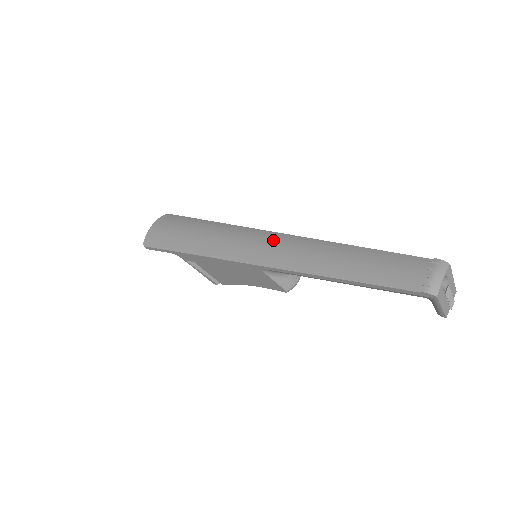
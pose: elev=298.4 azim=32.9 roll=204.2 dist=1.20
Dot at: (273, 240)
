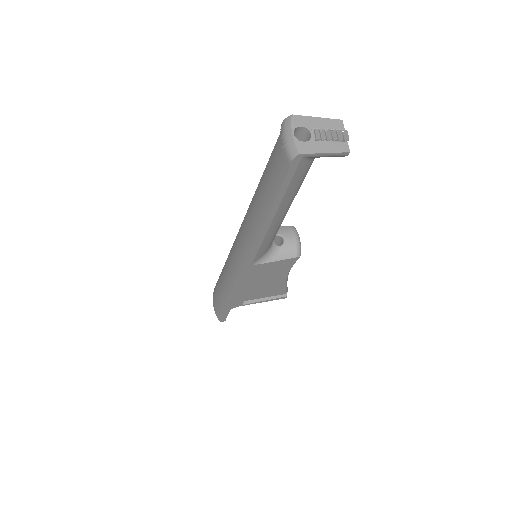
Dot at: (238, 236)
